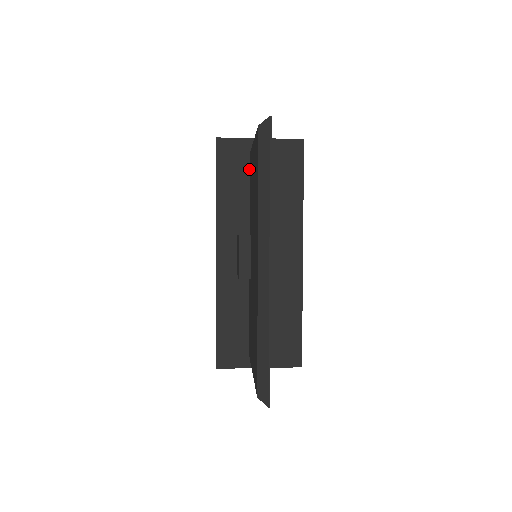
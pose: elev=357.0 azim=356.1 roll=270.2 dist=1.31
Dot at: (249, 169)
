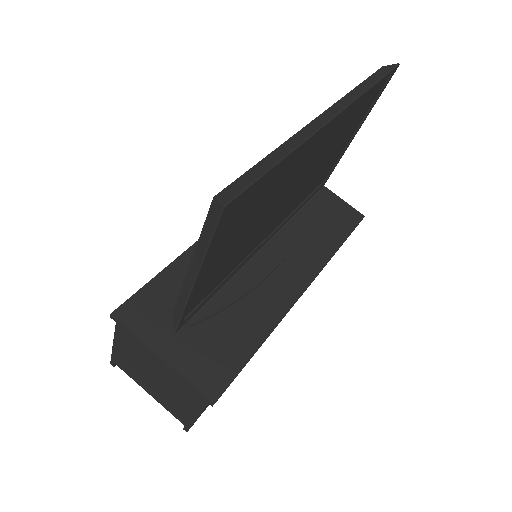
Dot at: occluded
